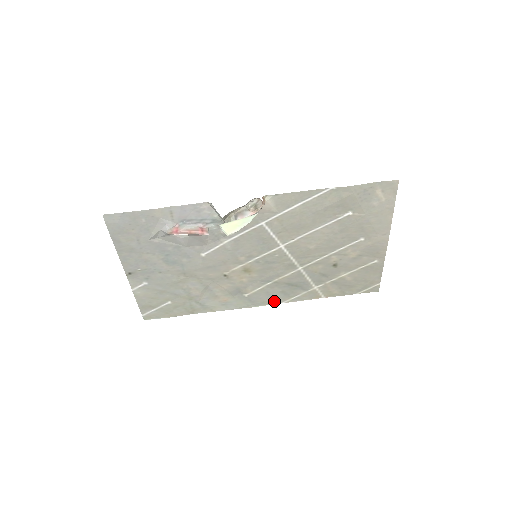
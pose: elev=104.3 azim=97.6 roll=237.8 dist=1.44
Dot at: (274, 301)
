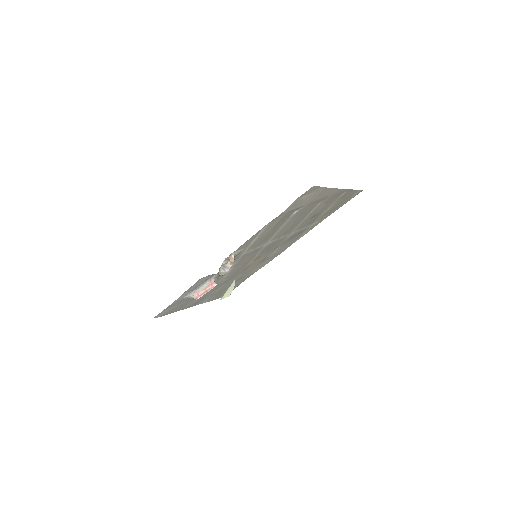
Dot at: (291, 244)
